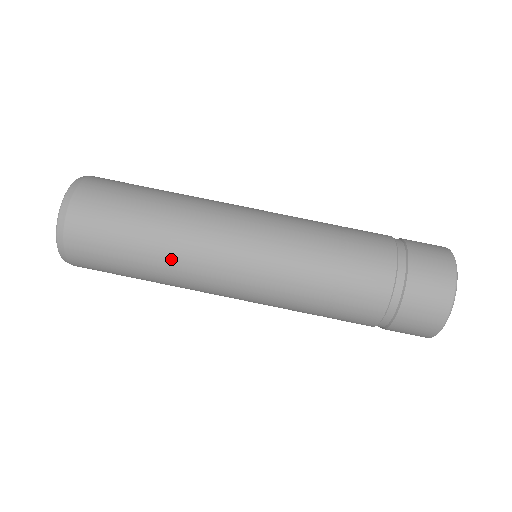
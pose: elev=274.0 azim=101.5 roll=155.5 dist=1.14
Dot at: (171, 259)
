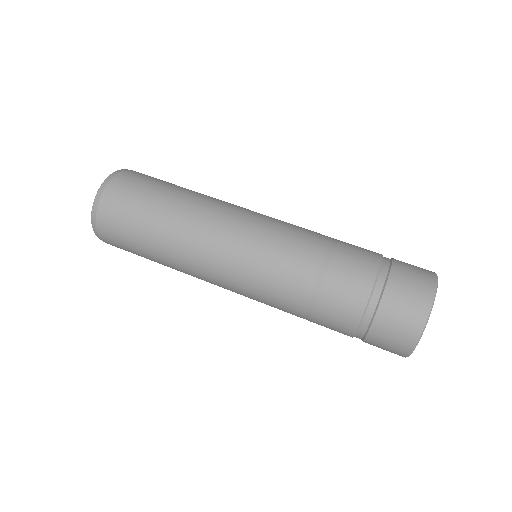
Dot at: (176, 263)
